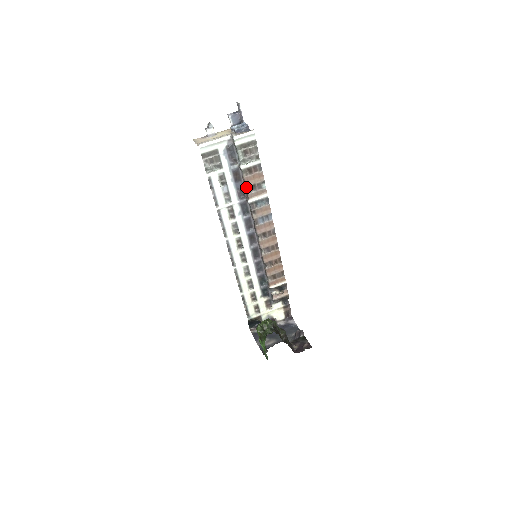
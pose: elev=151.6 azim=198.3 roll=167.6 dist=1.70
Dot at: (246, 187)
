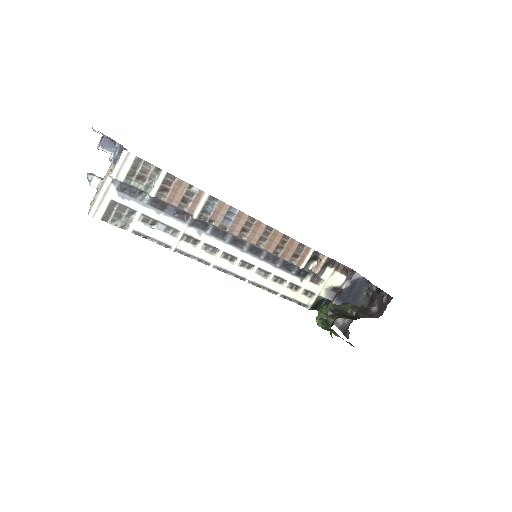
Dot at: occluded
